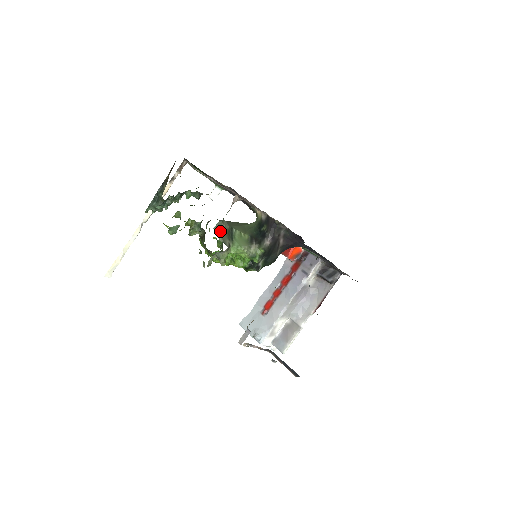
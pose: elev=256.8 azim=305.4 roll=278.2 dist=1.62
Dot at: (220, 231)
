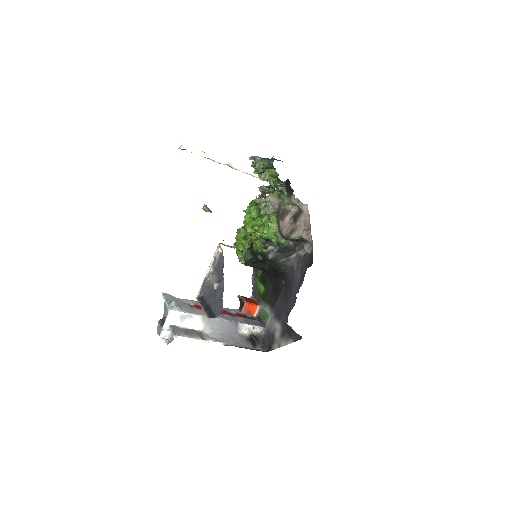
Dot at: (282, 202)
